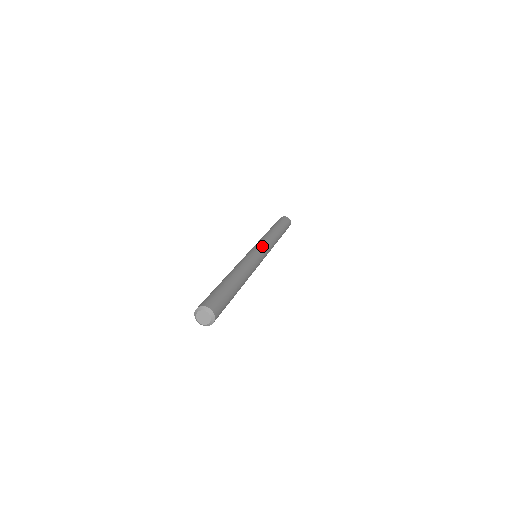
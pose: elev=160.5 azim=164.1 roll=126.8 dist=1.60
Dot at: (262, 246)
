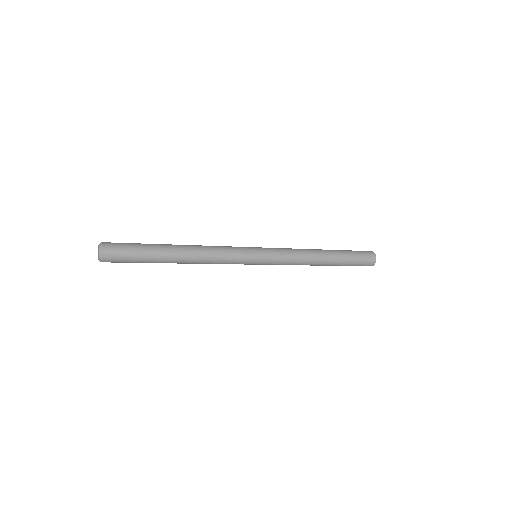
Dot at: (270, 254)
